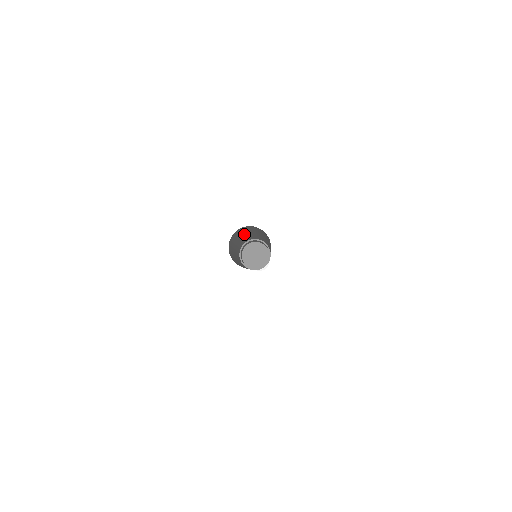
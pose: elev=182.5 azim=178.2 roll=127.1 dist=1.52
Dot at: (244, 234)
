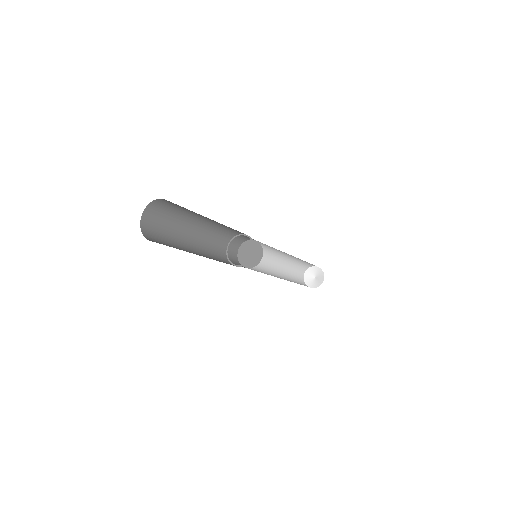
Dot at: (188, 222)
